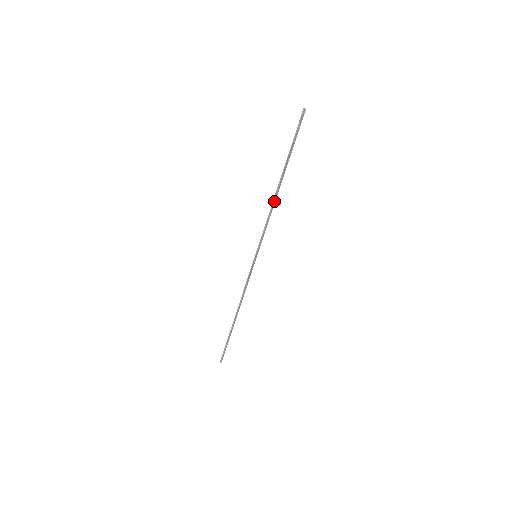
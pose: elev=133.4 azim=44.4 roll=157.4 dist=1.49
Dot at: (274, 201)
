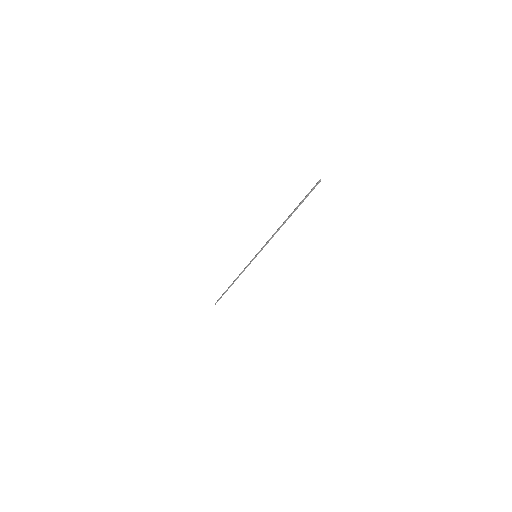
Dot at: (279, 229)
